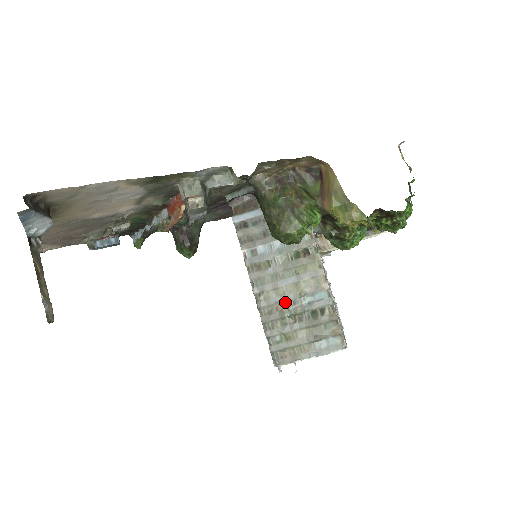
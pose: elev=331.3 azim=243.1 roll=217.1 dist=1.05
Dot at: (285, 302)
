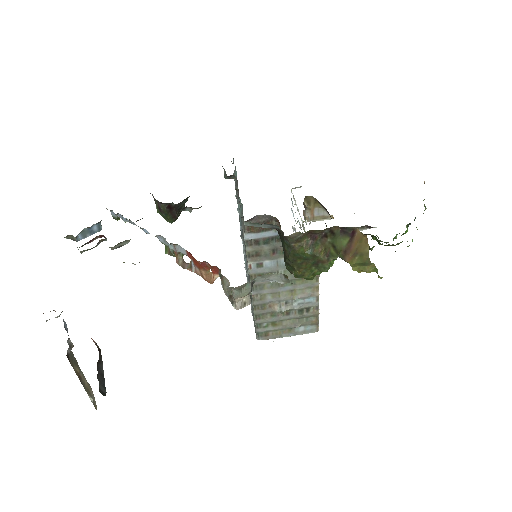
Dot at: (278, 302)
